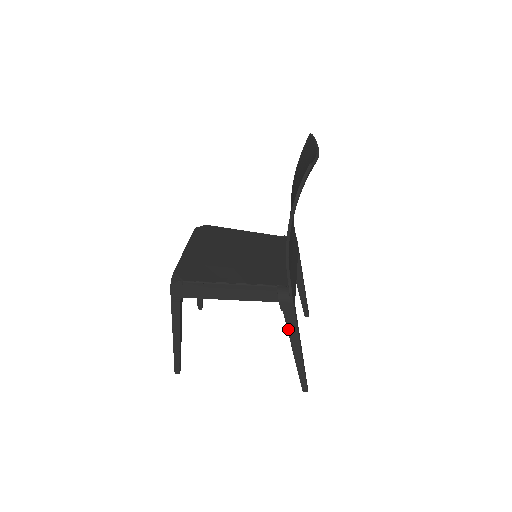
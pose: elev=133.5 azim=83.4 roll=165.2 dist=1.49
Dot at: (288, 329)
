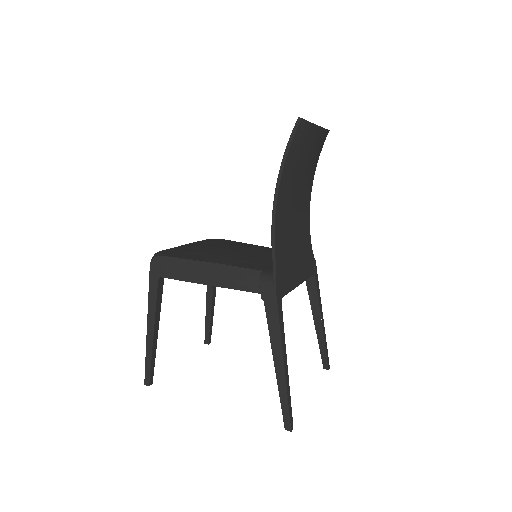
Dot at: (269, 327)
